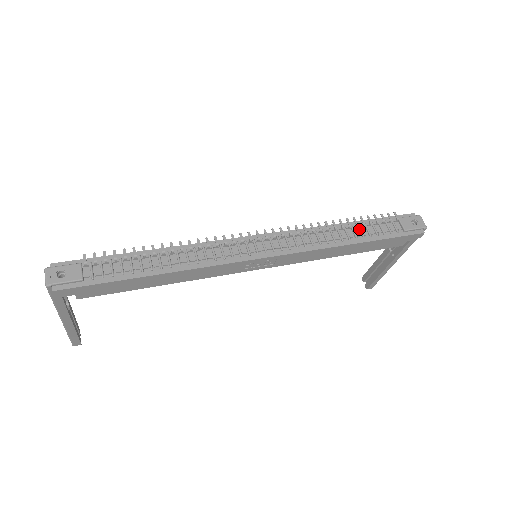
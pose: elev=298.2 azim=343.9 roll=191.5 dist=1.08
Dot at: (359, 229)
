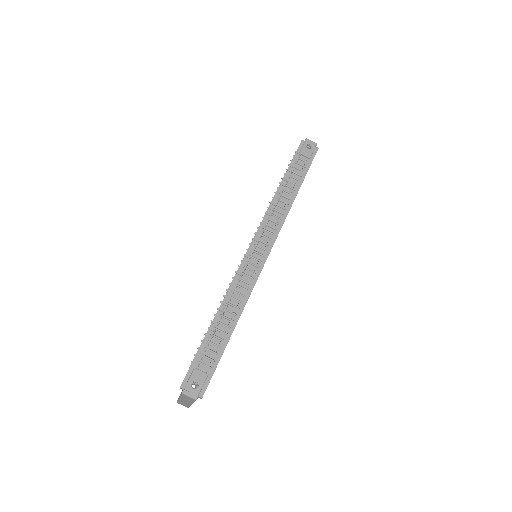
Dot at: (290, 182)
